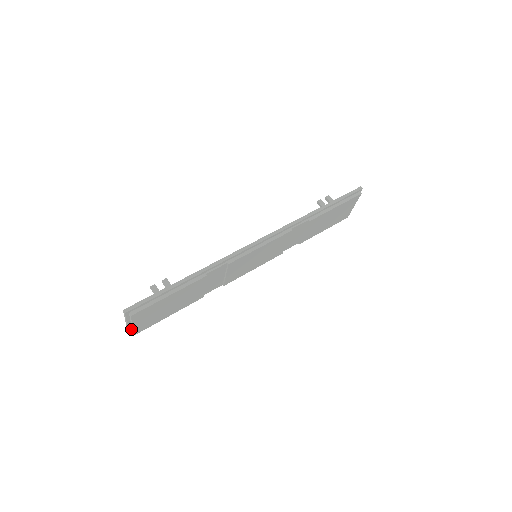
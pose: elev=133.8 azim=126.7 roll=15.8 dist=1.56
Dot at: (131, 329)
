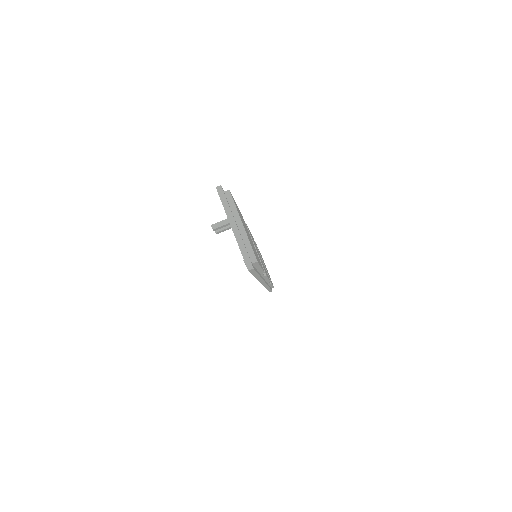
Dot at: (246, 250)
